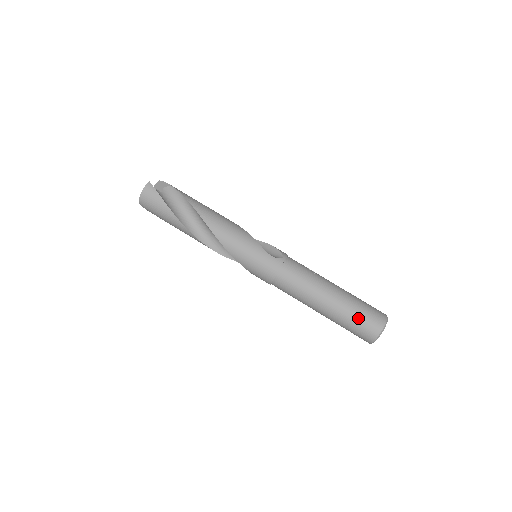
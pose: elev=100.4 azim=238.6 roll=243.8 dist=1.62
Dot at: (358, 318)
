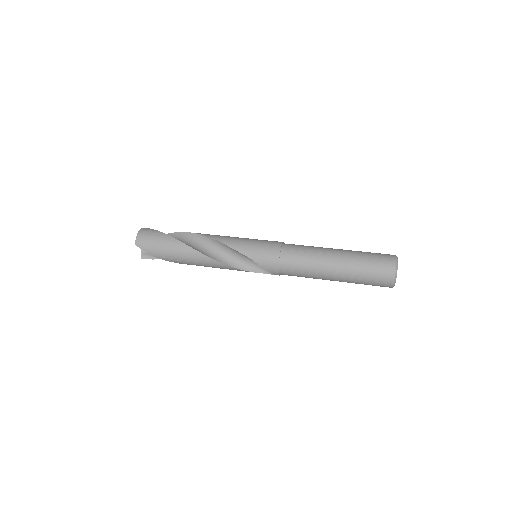
Dot at: (370, 255)
